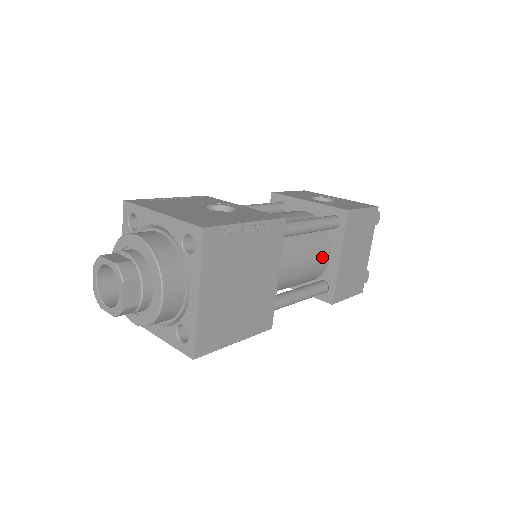
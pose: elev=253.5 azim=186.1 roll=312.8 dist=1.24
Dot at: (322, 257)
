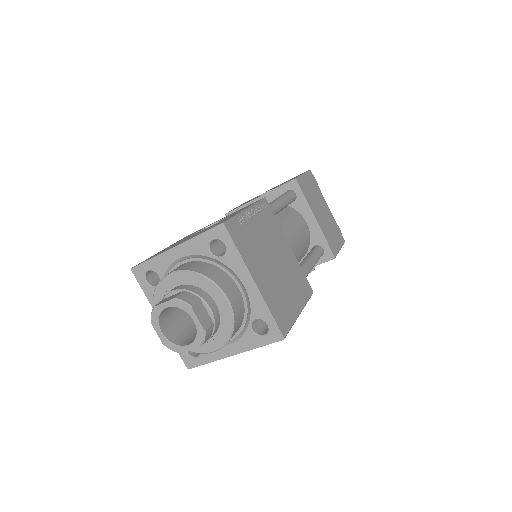
Dot at: (302, 226)
